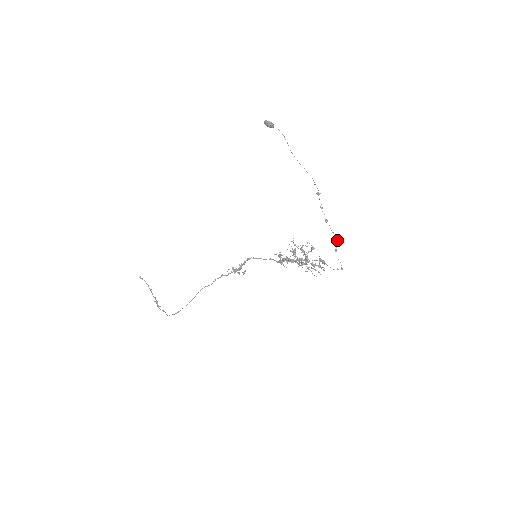
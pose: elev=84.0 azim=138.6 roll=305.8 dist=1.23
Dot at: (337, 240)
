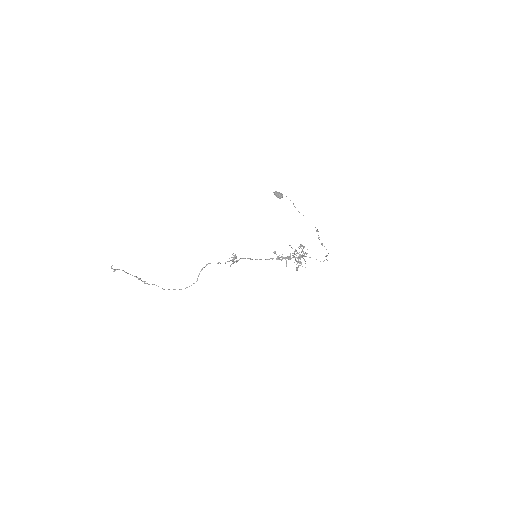
Dot at: occluded
